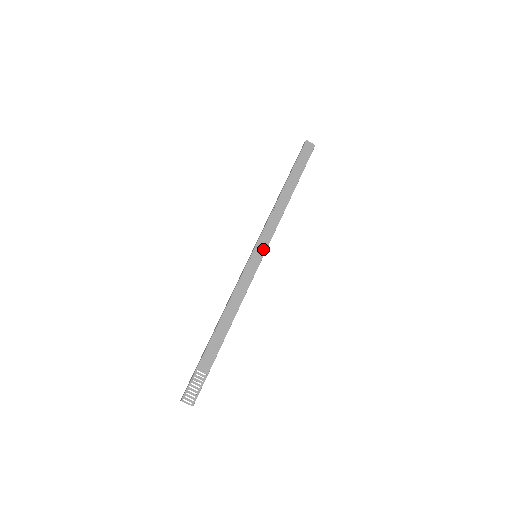
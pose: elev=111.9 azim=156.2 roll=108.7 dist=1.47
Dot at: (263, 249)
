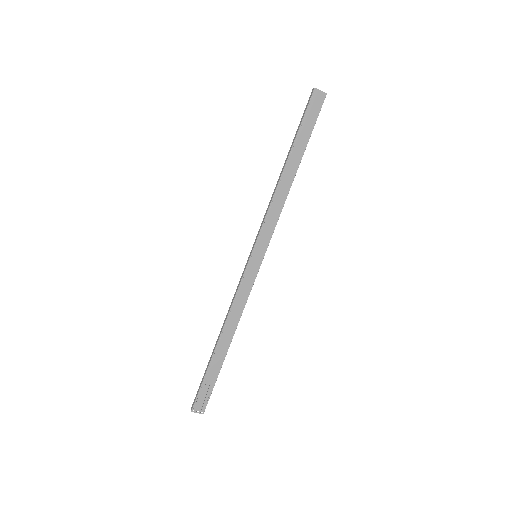
Dot at: (264, 247)
